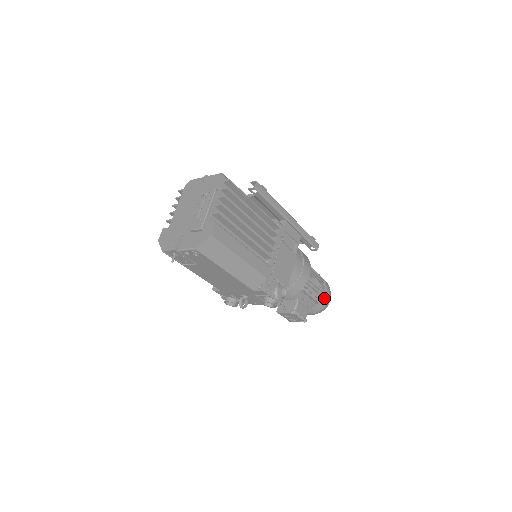
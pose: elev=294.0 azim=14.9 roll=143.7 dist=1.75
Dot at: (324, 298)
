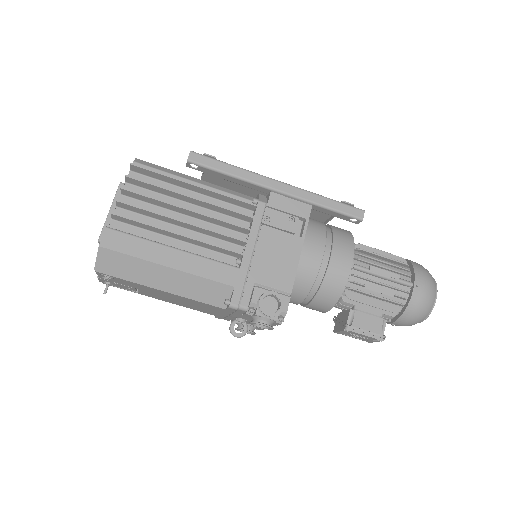
Dot at: (411, 295)
